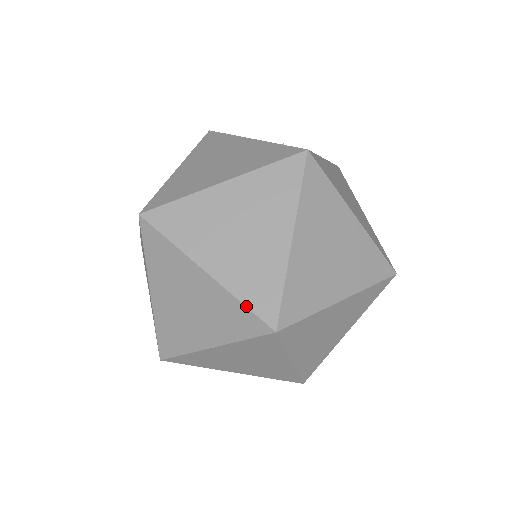
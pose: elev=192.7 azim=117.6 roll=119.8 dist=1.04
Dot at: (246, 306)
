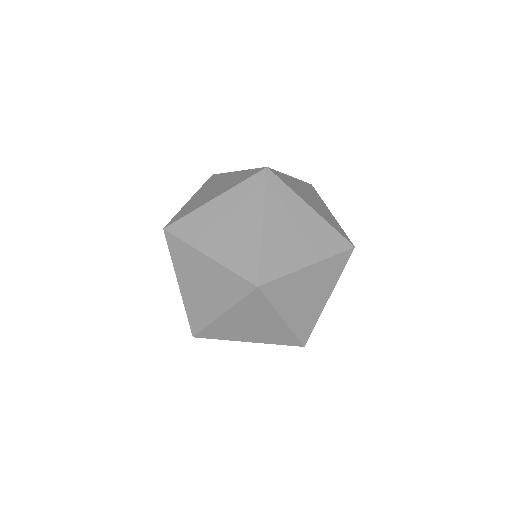
Dot at: (236, 274)
